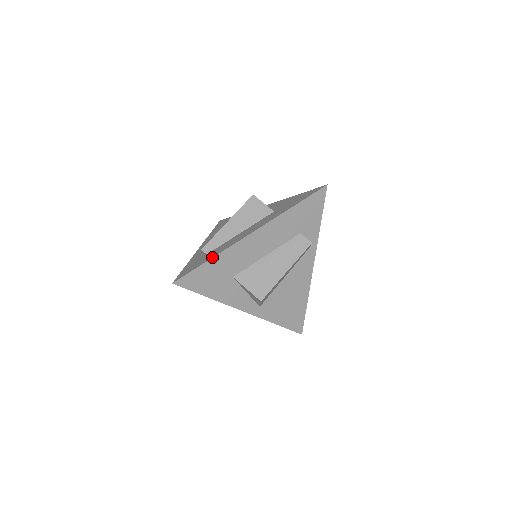
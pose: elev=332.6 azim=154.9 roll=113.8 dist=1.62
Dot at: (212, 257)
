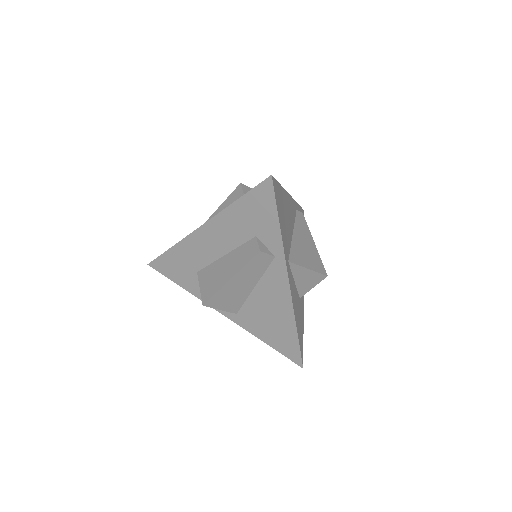
Dot at: (172, 246)
